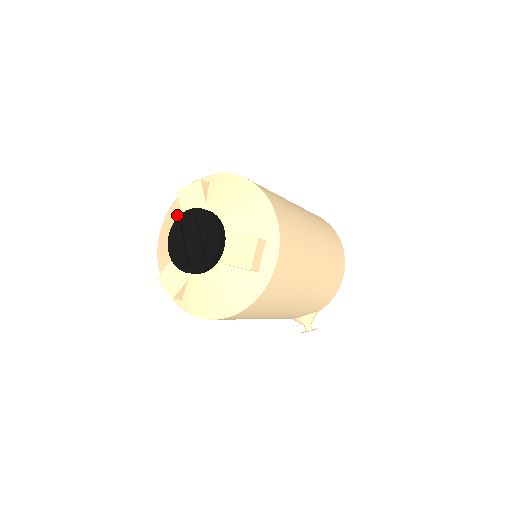
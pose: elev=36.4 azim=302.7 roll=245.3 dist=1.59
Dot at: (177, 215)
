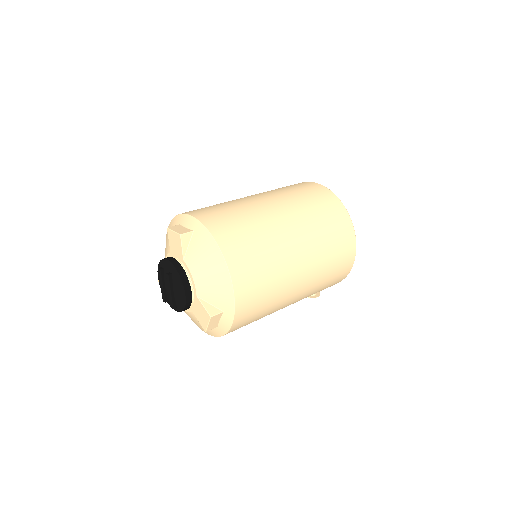
Dot at: occluded
